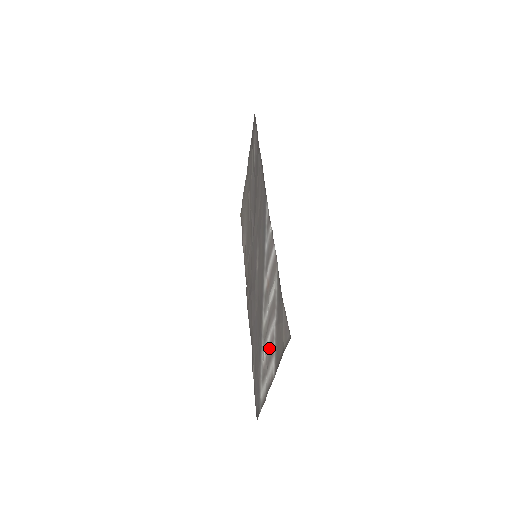
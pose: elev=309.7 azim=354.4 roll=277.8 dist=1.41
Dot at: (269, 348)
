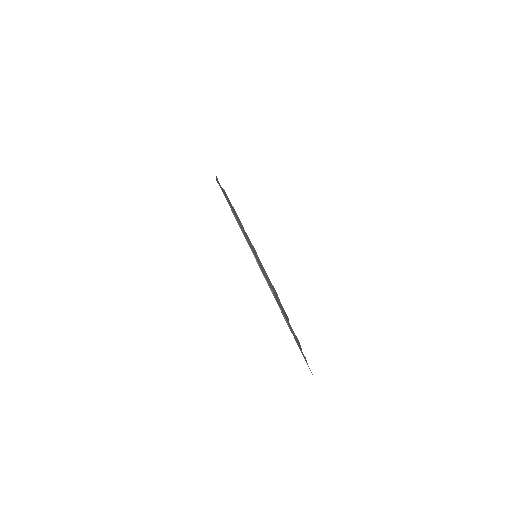
Dot at: occluded
